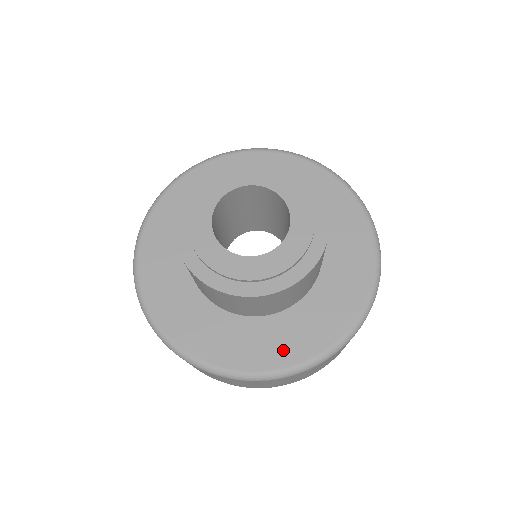
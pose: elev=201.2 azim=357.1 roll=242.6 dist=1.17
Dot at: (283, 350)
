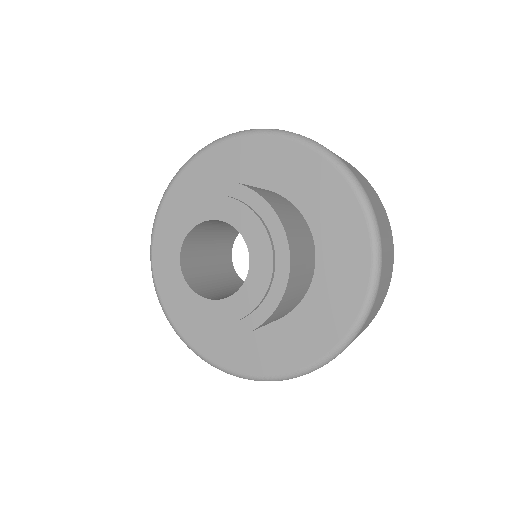
Dot at: (345, 300)
